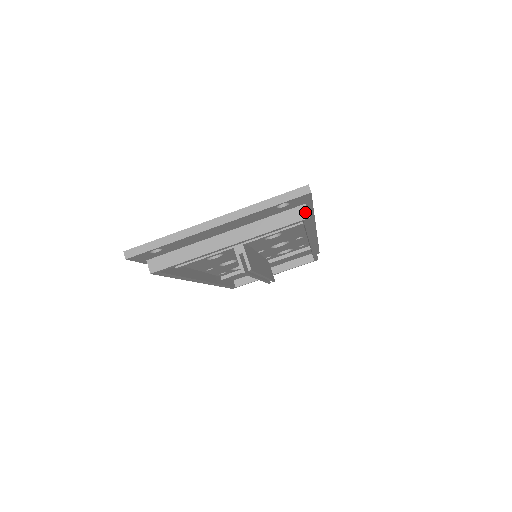
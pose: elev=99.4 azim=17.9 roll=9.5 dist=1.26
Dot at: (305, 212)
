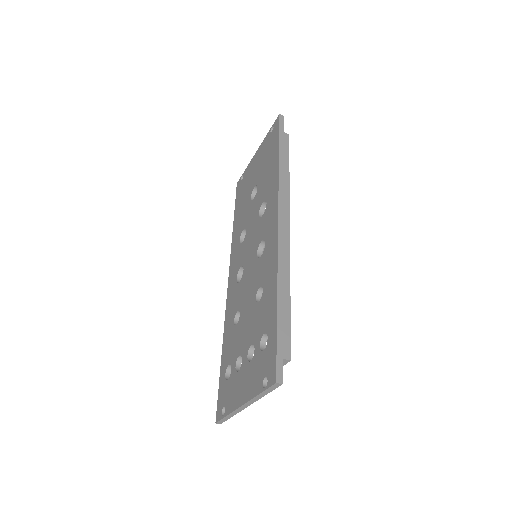
Dot at: (285, 361)
